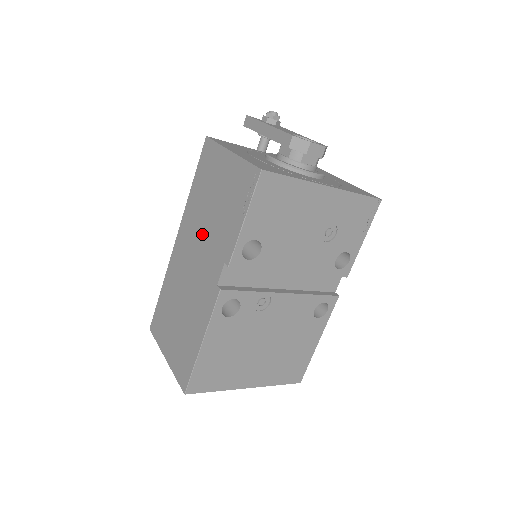
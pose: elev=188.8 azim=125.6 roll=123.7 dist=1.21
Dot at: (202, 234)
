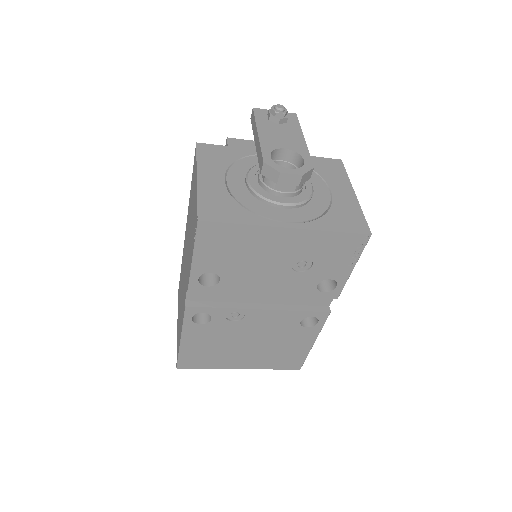
Dot at: occluded
